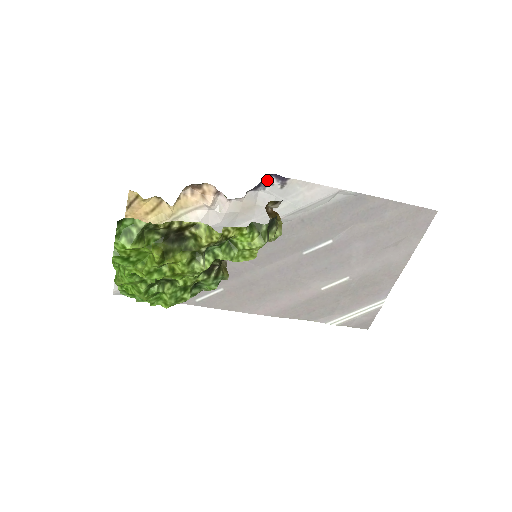
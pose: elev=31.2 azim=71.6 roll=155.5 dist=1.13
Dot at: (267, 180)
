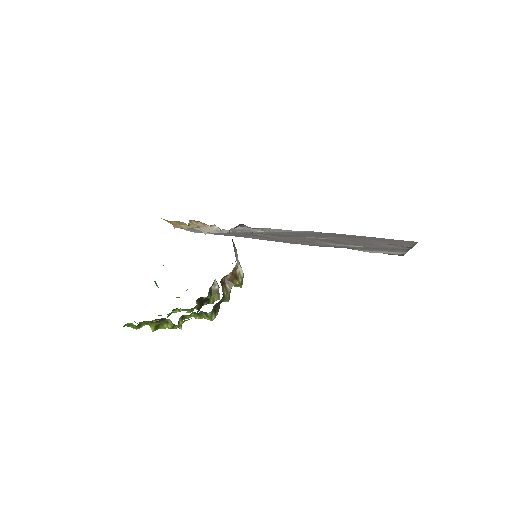
Dot at: (241, 225)
